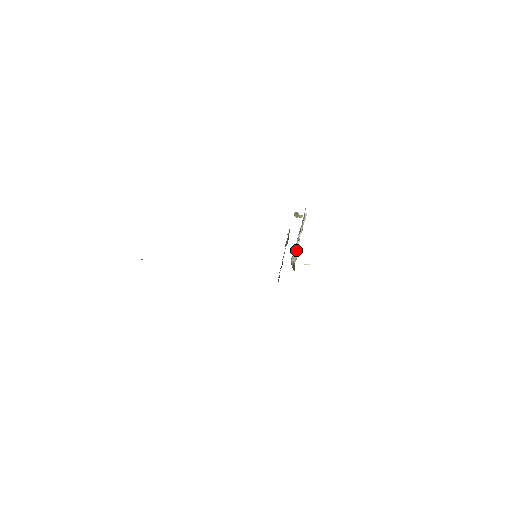
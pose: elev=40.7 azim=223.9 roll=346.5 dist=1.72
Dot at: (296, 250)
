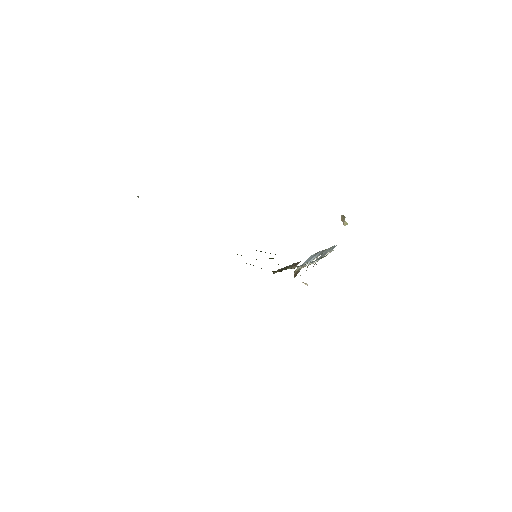
Dot at: occluded
